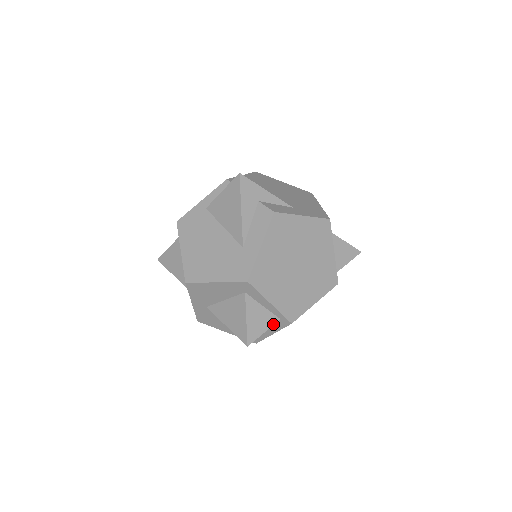
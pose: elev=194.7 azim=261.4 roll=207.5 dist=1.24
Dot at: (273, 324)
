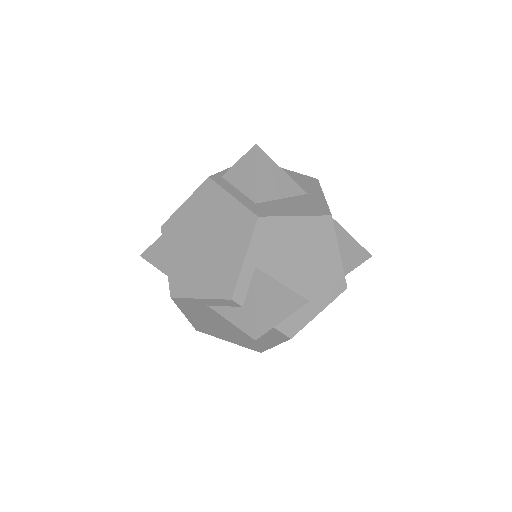
Dot at: occluded
